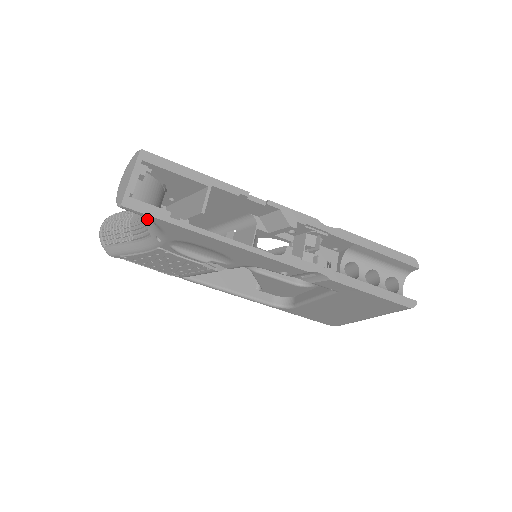
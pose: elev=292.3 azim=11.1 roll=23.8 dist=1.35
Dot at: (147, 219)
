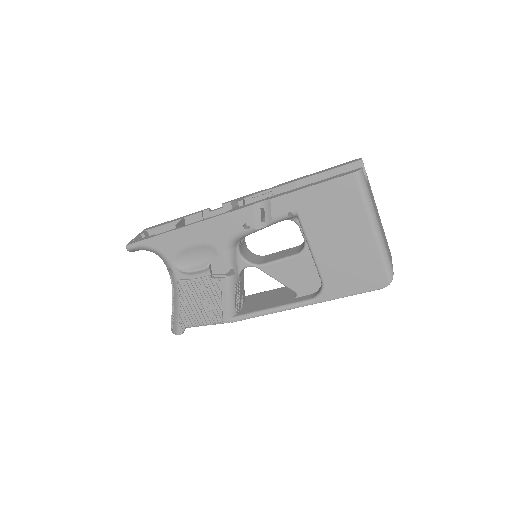
Dot at: occluded
